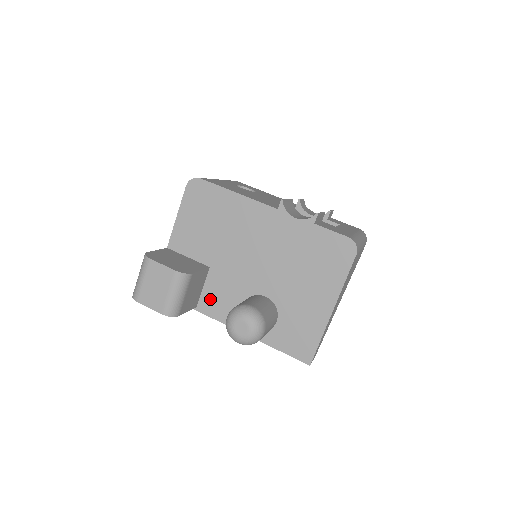
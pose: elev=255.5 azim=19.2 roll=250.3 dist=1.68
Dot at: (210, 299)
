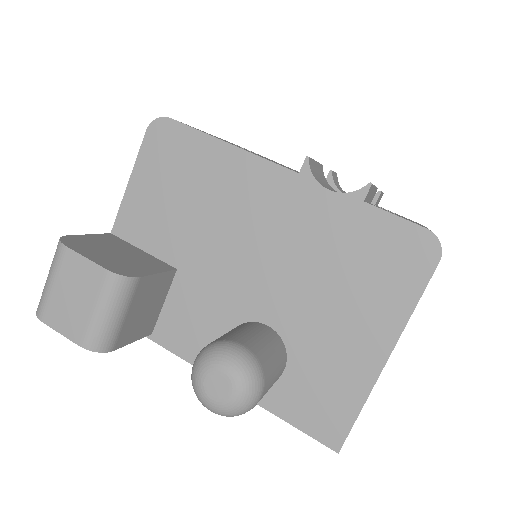
Dot at: (174, 323)
